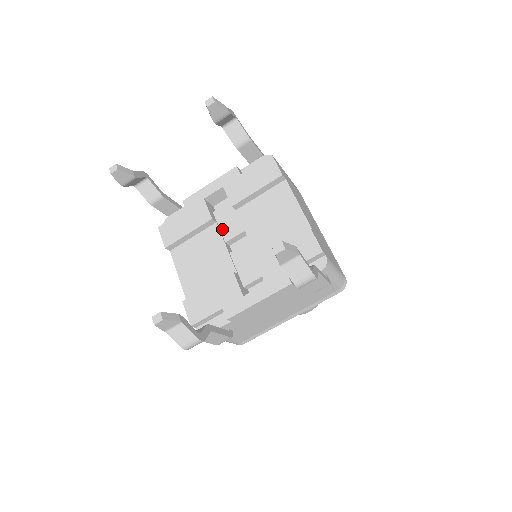
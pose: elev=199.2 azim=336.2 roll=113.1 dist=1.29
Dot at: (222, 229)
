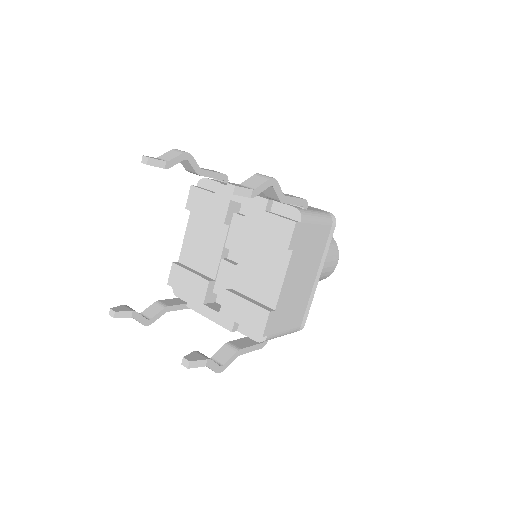
Dot at: (229, 234)
